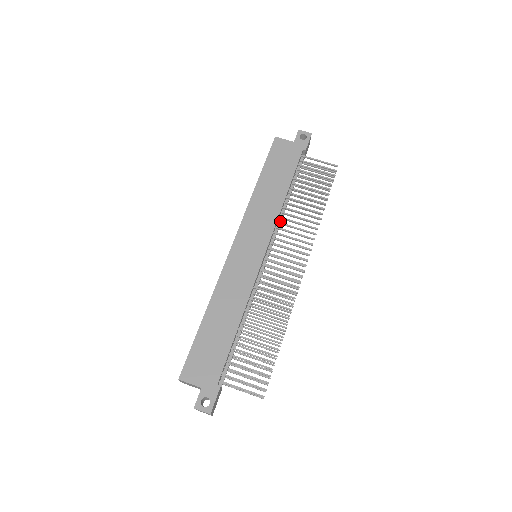
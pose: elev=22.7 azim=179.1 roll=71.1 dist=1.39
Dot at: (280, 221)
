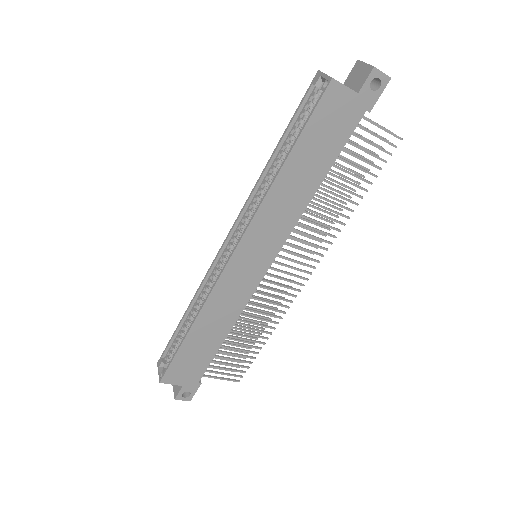
Dot at: occluded
